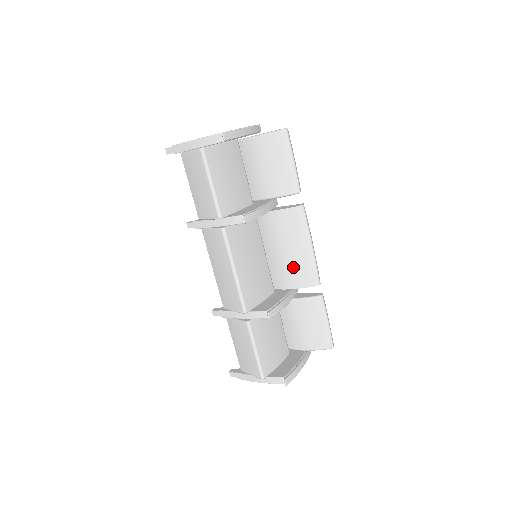
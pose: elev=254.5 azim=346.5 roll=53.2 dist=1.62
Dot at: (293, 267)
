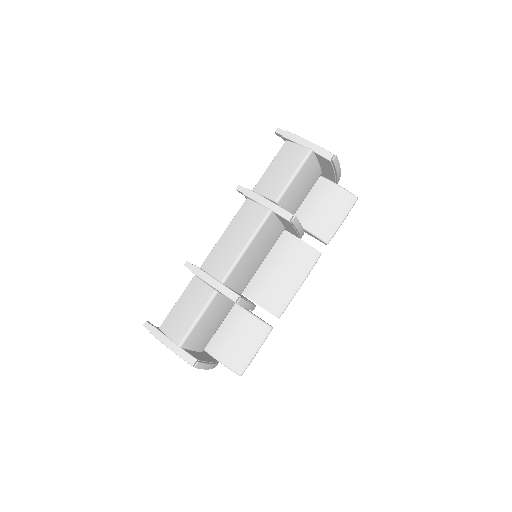
Dot at: (273, 288)
